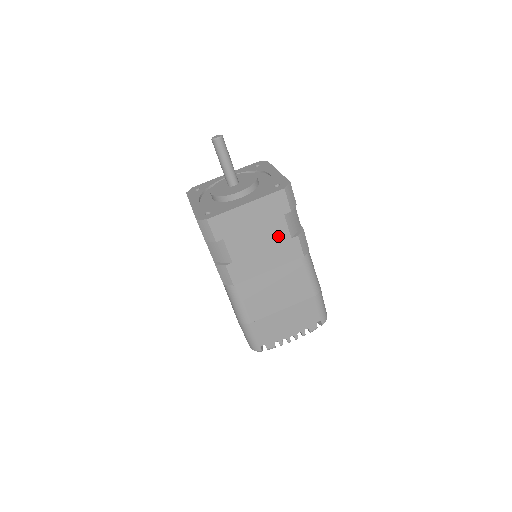
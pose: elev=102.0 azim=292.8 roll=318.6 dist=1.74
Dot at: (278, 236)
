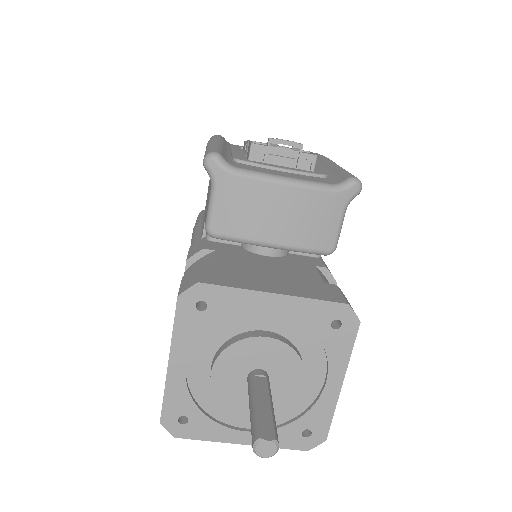
Dot at: occluded
